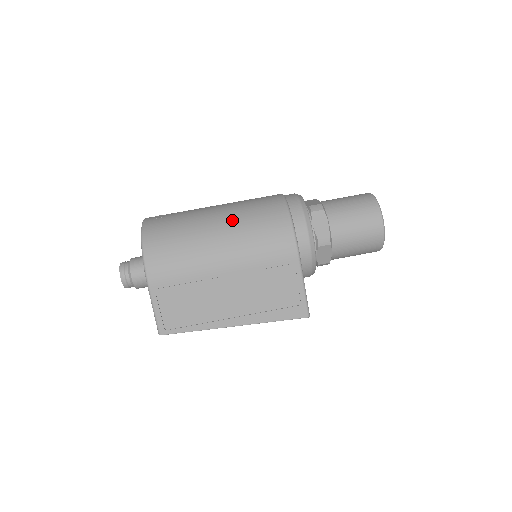
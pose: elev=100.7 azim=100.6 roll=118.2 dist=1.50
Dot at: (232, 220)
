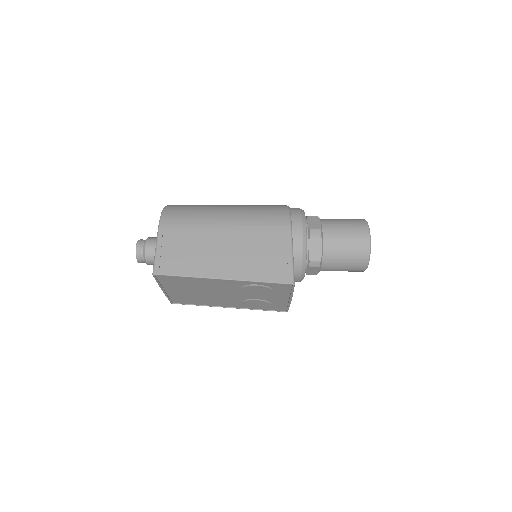
Dot at: (241, 205)
